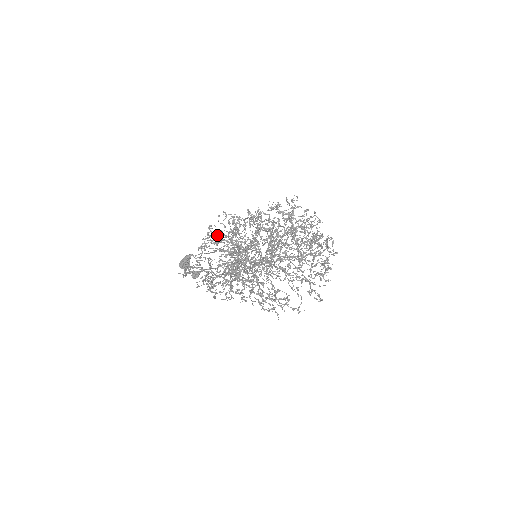
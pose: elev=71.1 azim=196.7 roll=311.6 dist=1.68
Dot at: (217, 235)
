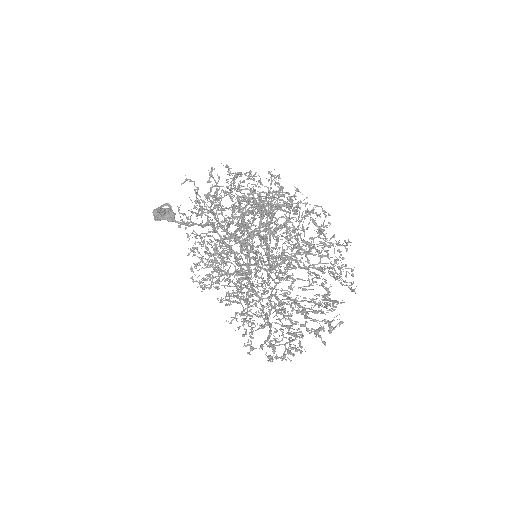
Dot at: occluded
